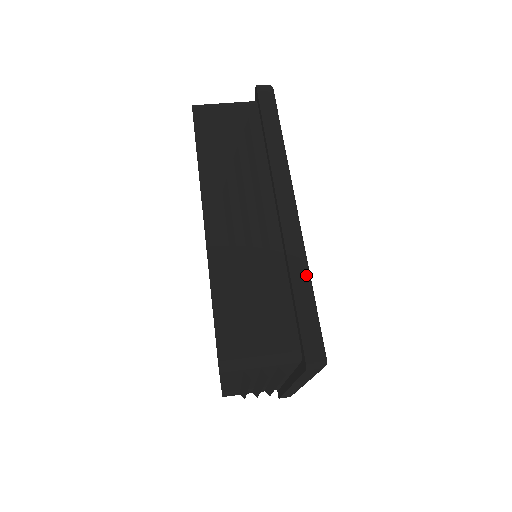
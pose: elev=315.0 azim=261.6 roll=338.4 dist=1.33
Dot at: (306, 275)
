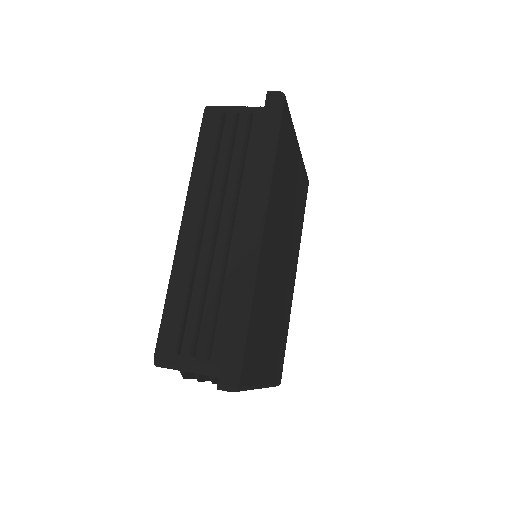
Dot at: (246, 303)
